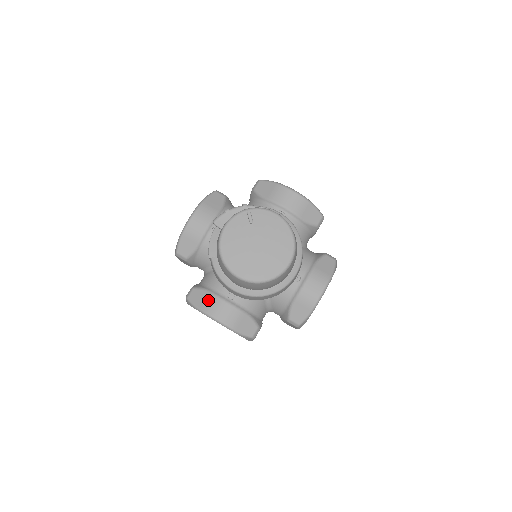
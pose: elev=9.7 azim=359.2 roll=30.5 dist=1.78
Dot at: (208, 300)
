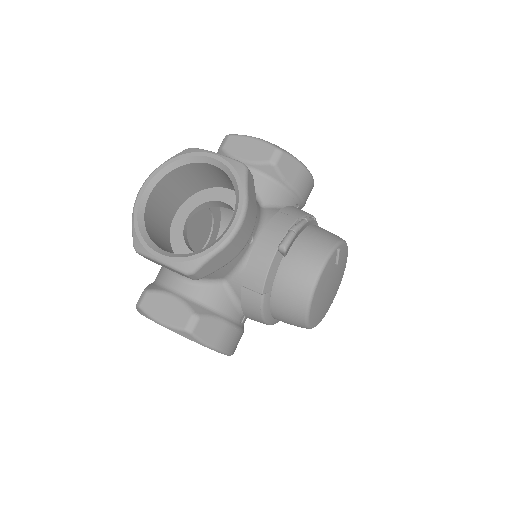
Dot at: (224, 333)
